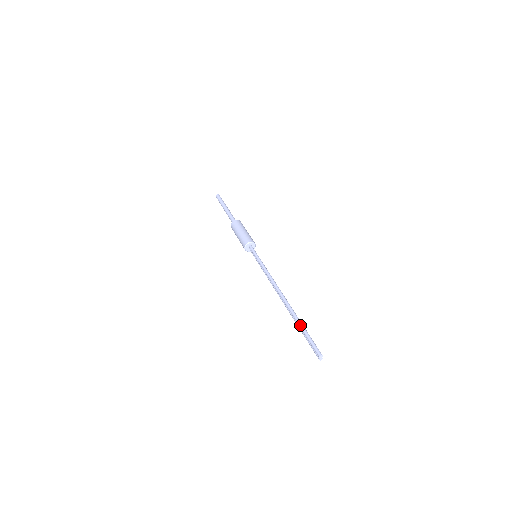
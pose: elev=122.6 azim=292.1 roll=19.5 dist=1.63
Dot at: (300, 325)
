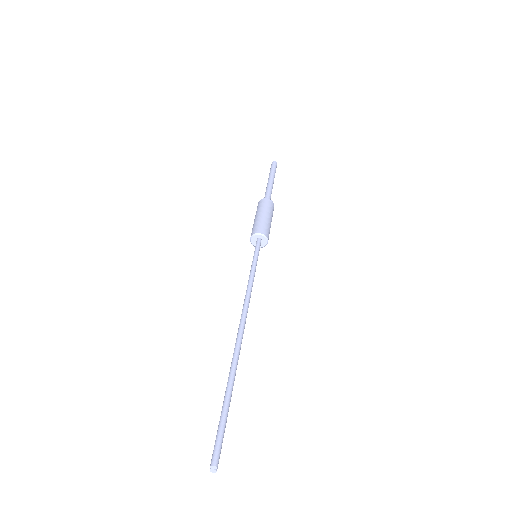
Dot at: (227, 391)
